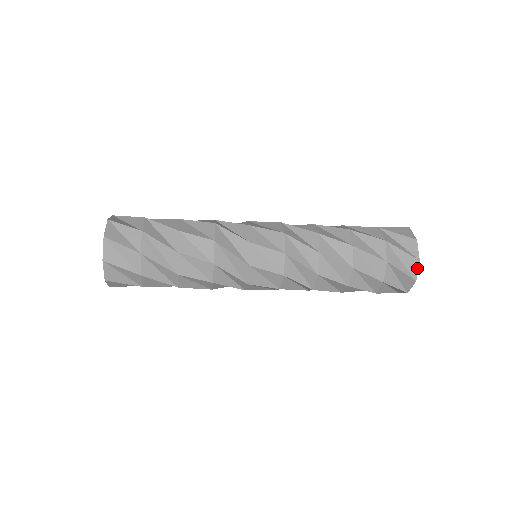
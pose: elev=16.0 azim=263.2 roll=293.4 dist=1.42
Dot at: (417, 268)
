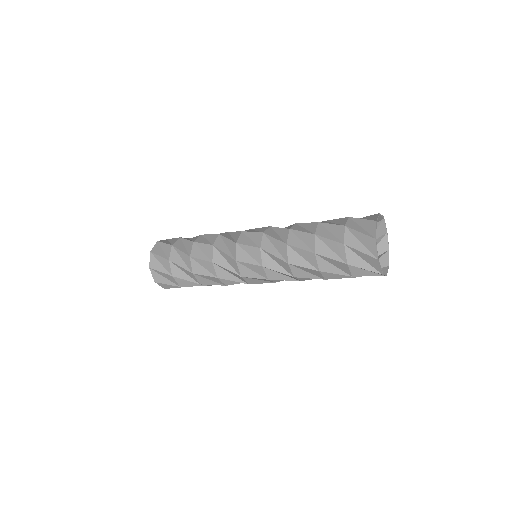
Dot at: (375, 228)
